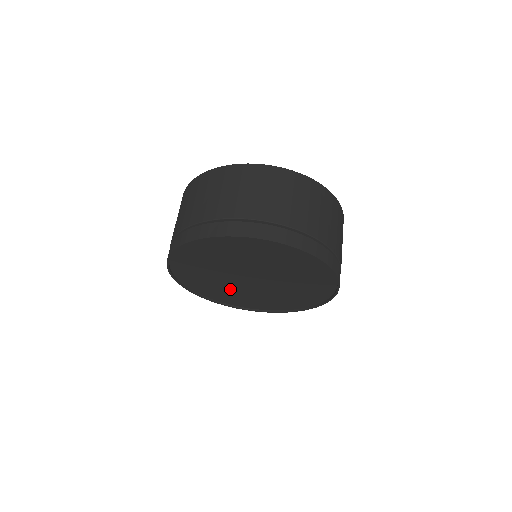
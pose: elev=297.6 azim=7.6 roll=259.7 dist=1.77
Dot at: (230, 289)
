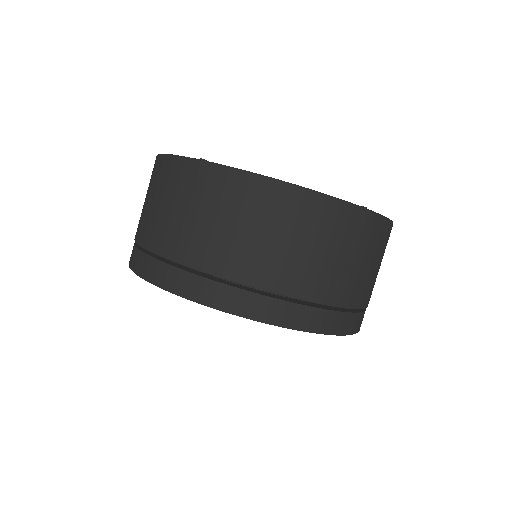
Dot at: occluded
